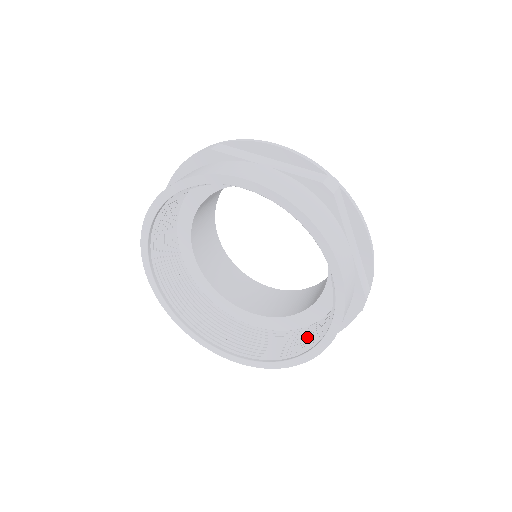
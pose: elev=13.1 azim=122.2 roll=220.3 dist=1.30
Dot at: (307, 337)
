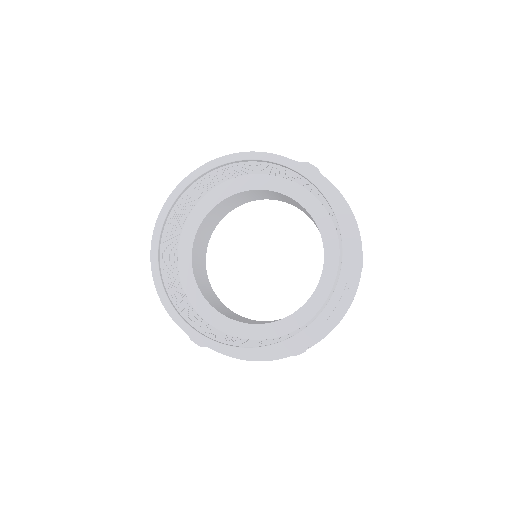
Dot at: occluded
